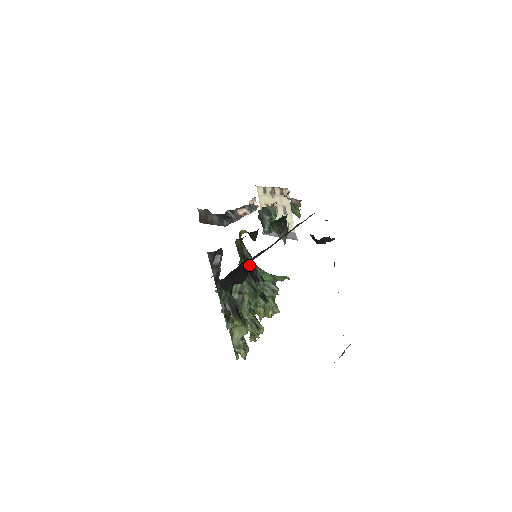
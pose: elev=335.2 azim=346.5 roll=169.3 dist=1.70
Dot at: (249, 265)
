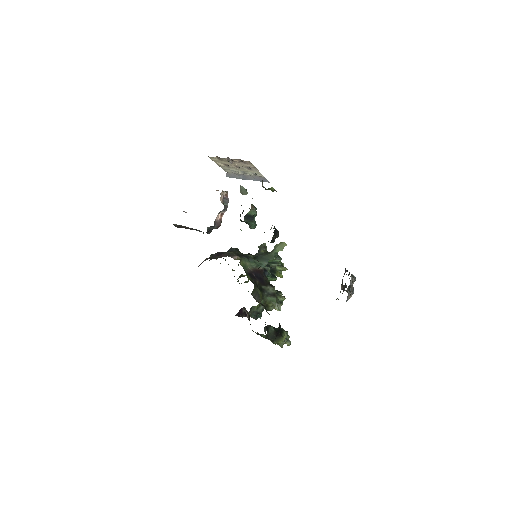
Dot at: (258, 275)
